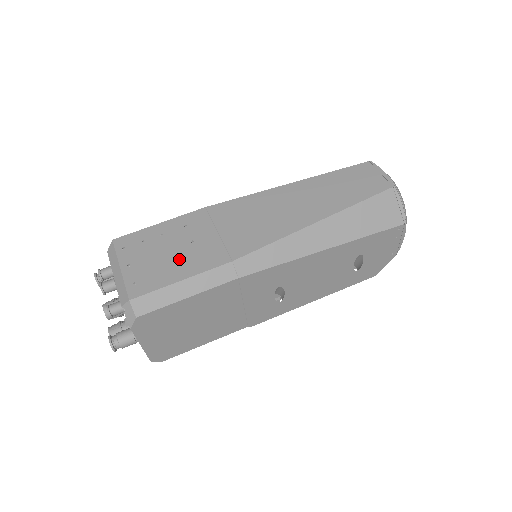
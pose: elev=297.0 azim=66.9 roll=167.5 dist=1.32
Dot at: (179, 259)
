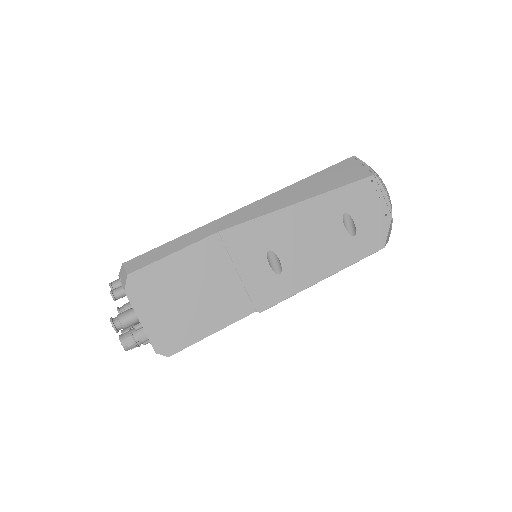
Dot at: occluded
